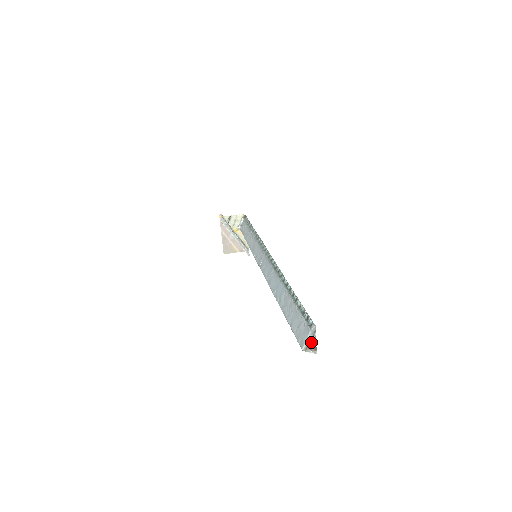
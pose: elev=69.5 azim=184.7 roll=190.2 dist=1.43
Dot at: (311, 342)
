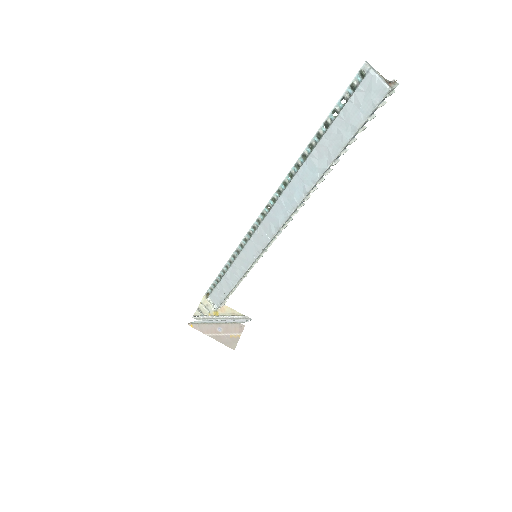
Dot at: (383, 80)
